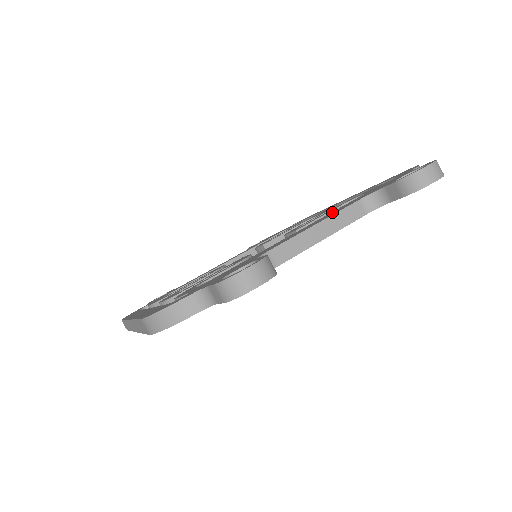
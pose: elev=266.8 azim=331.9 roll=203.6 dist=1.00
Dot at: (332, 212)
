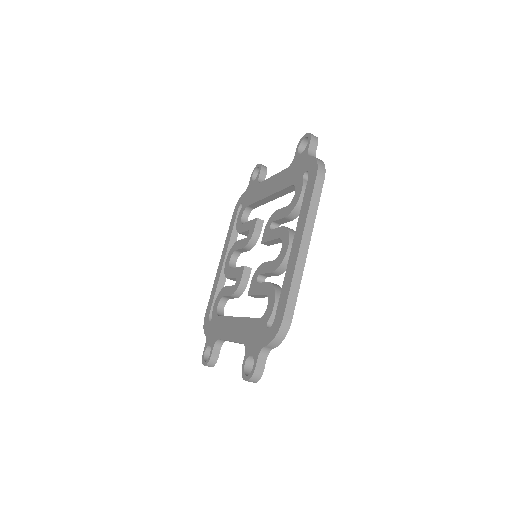
Dot at: (245, 323)
